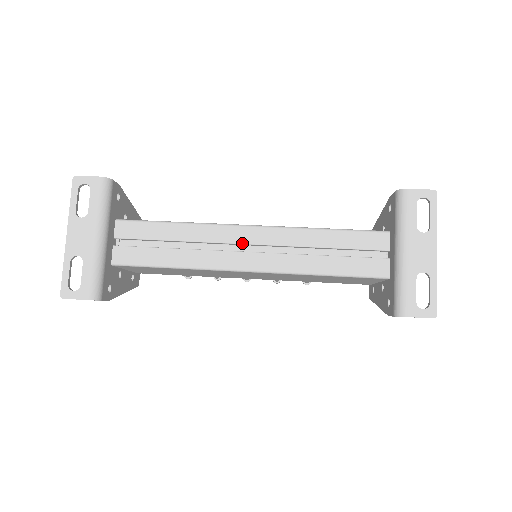
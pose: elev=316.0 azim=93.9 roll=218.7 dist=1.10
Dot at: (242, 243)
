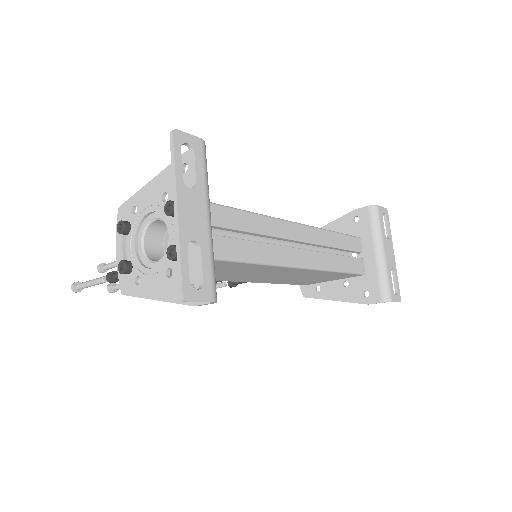
Dot at: (294, 239)
